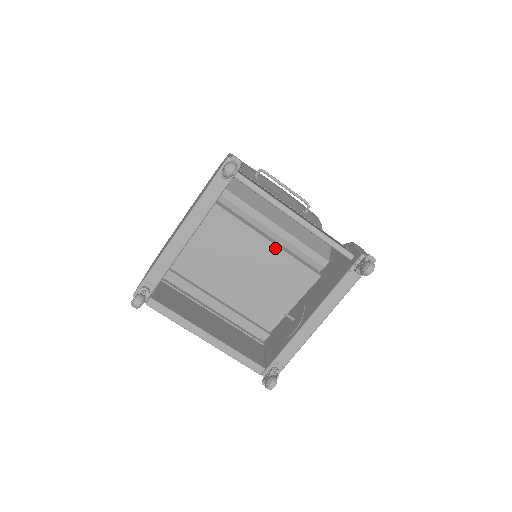
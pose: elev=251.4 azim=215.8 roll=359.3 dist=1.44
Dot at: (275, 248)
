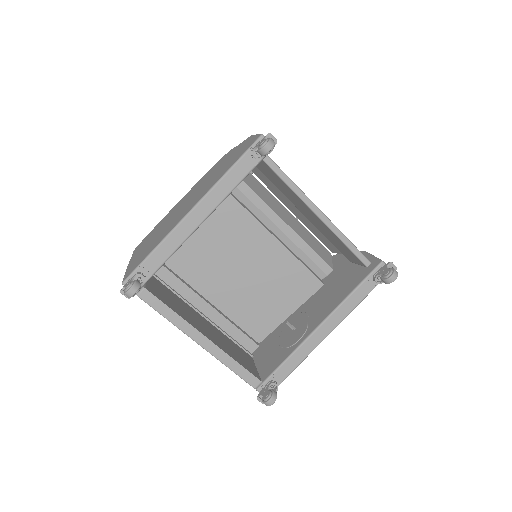
Dot at: (282, 248)
